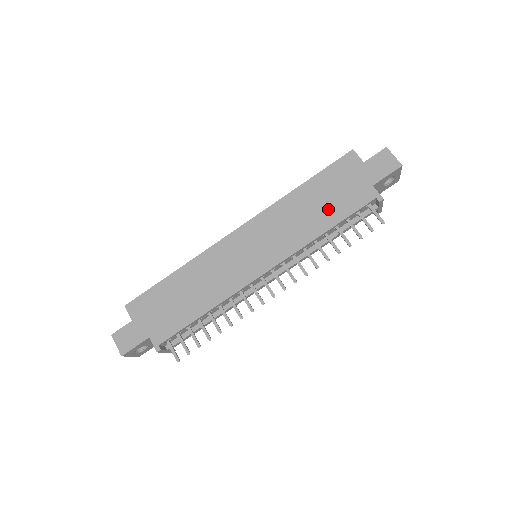
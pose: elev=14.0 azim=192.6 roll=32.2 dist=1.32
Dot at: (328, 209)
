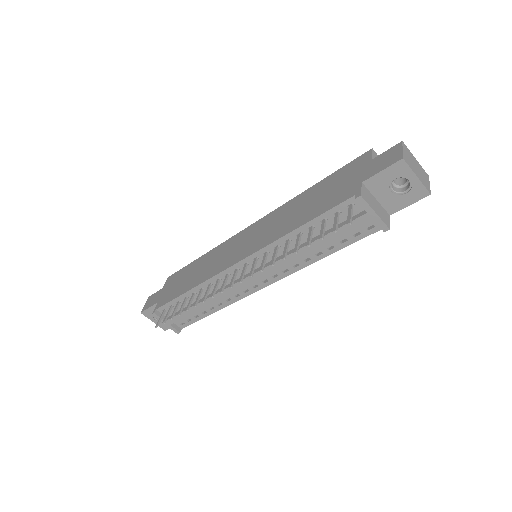
Dot at: (313, 207)
